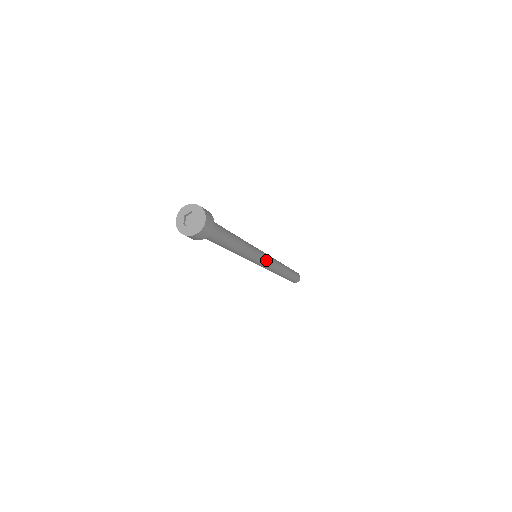
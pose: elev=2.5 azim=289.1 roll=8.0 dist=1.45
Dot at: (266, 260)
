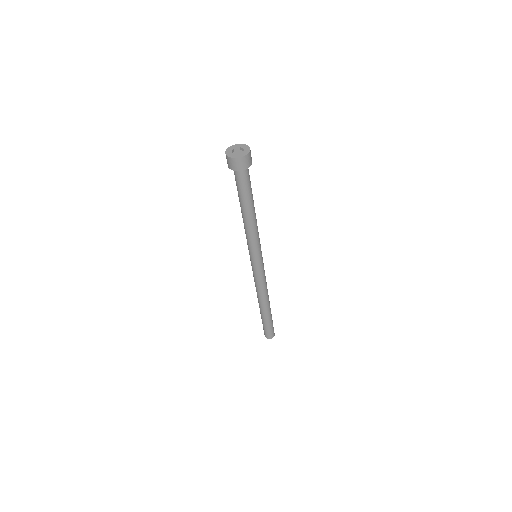
Dot at: (262, 266)
